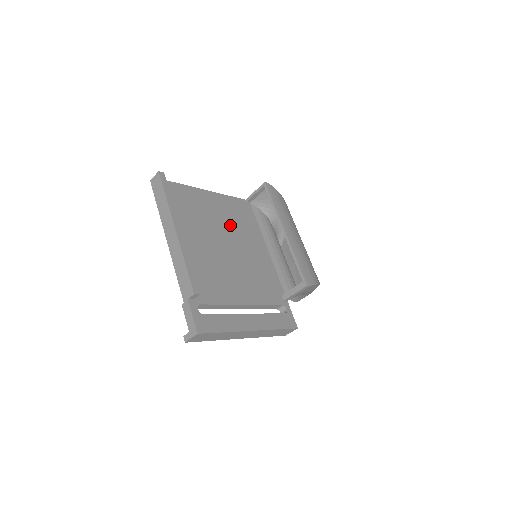
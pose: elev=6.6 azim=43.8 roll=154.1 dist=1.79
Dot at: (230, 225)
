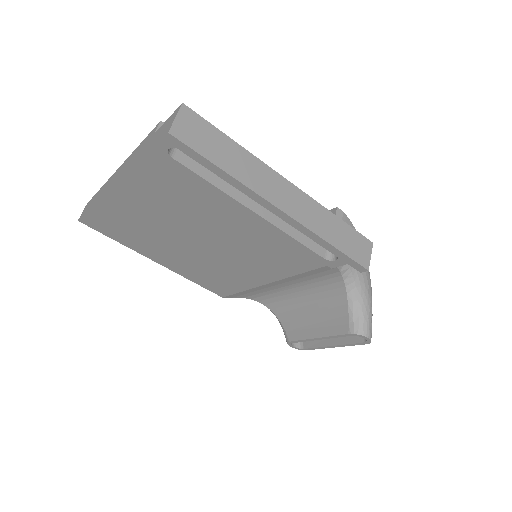
Dot at: occluded
